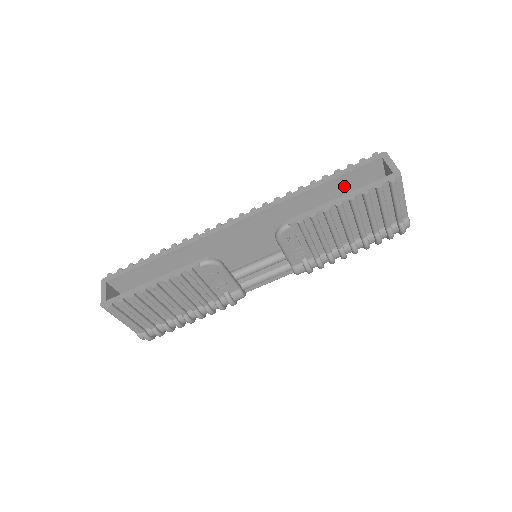
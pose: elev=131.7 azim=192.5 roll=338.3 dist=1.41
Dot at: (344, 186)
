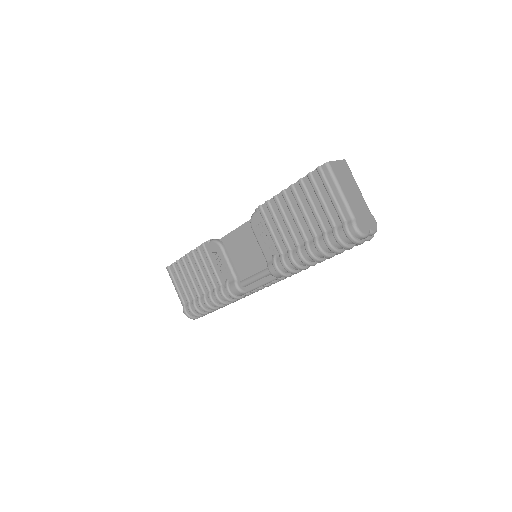
Dot at: occluded
